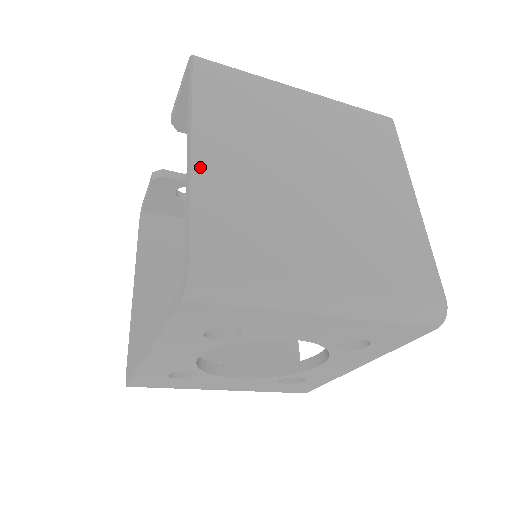
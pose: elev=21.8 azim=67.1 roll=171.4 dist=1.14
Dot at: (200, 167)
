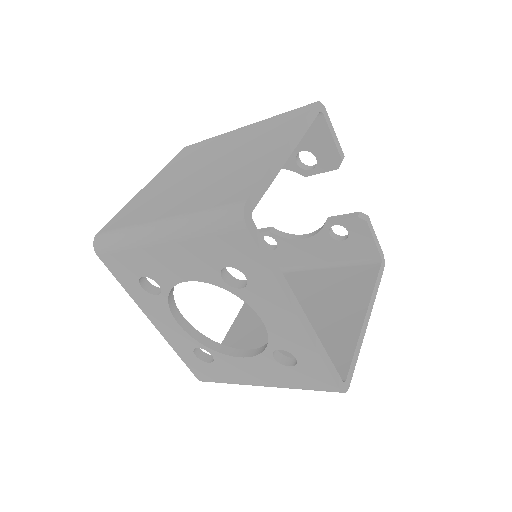
Dot at: (141, 192)
